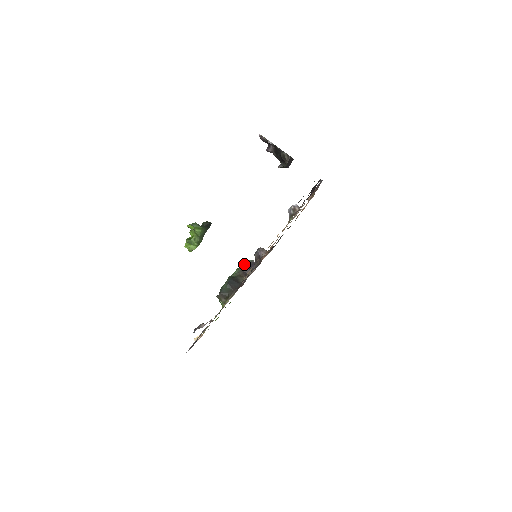
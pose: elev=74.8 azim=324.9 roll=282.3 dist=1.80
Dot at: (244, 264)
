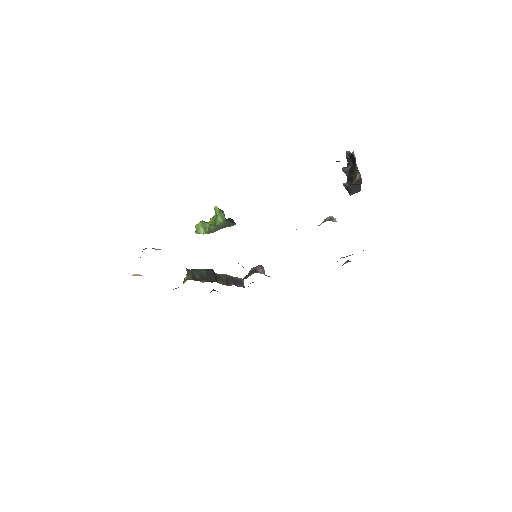
Dot at: occluded
